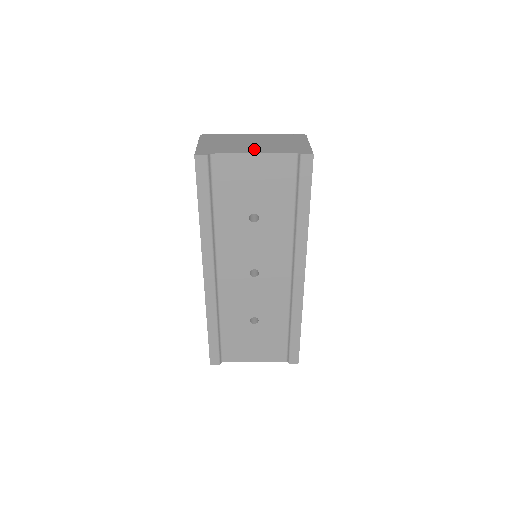
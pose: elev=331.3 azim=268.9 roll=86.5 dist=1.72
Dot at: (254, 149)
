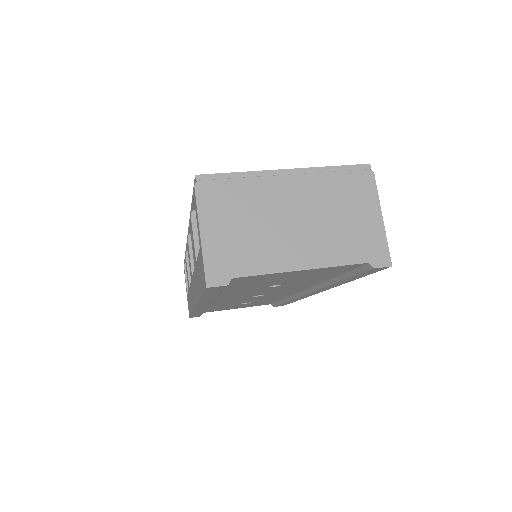
Dot at: (300, 251)
